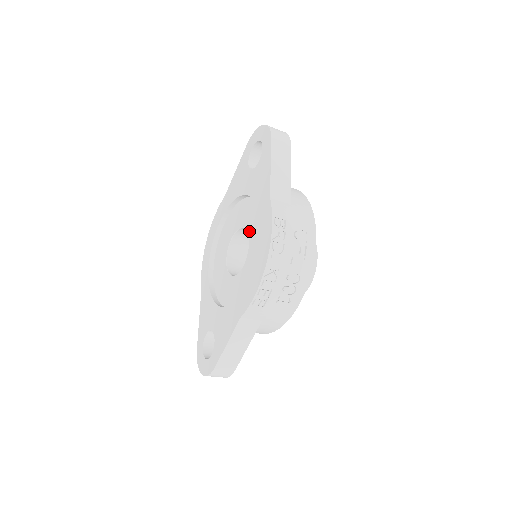
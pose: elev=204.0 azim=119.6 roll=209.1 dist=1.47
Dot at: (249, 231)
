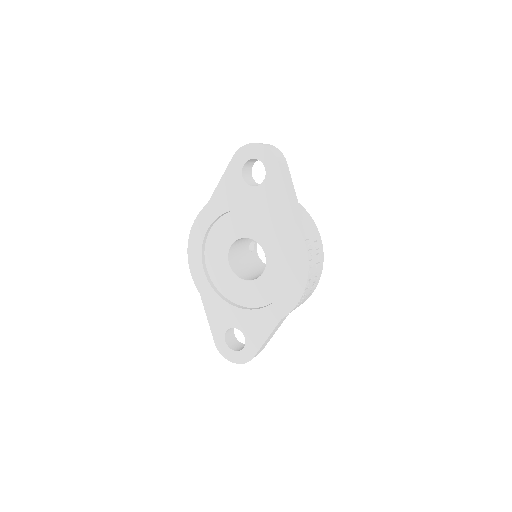
Dot at: (262, 243)
